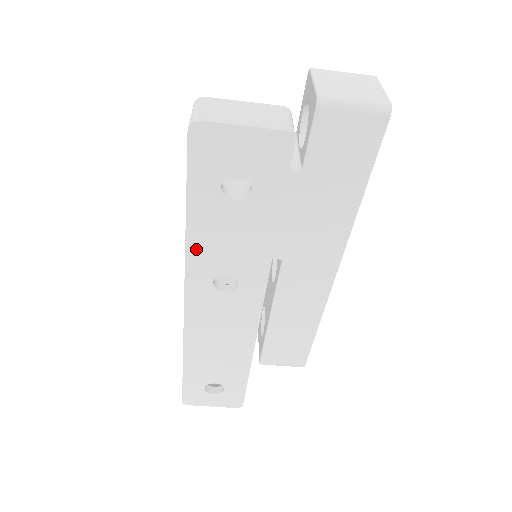
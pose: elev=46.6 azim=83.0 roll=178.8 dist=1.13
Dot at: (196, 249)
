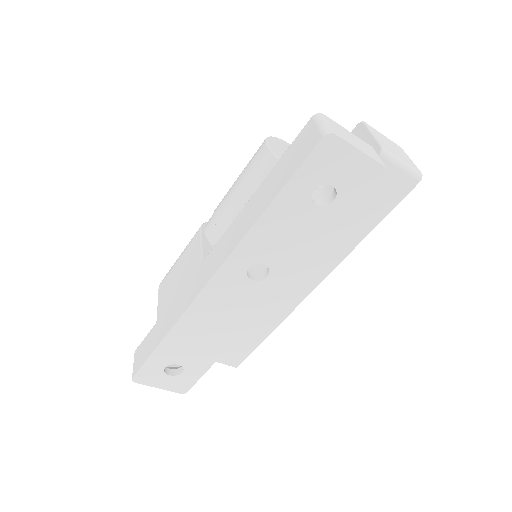
Dot at: (256, 235)
